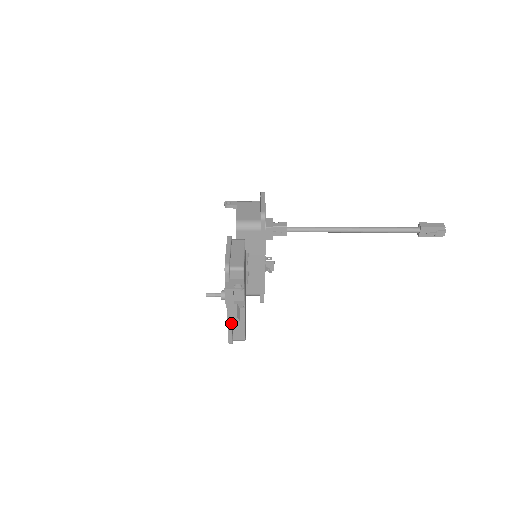
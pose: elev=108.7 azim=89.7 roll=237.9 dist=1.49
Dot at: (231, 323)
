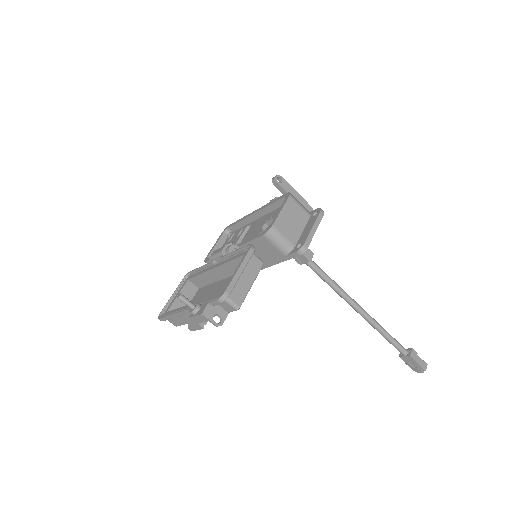
Dot at: (178, 316)
